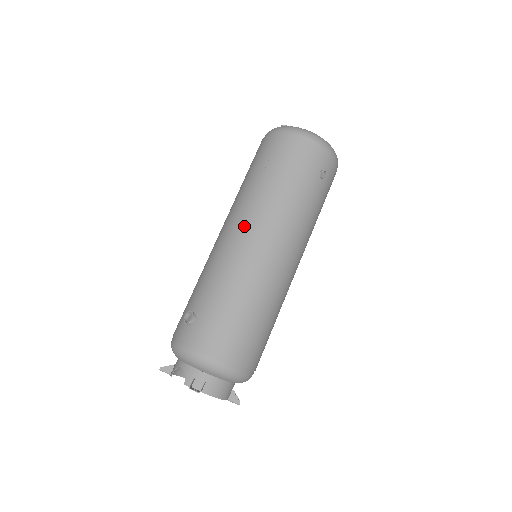
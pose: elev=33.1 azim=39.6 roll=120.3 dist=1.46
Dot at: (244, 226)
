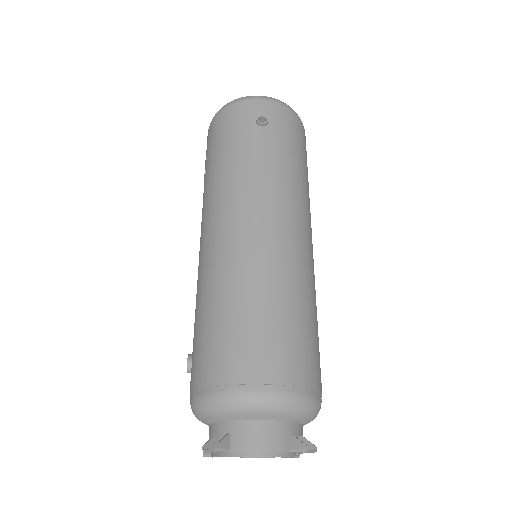
Dot at: (203, 228)
